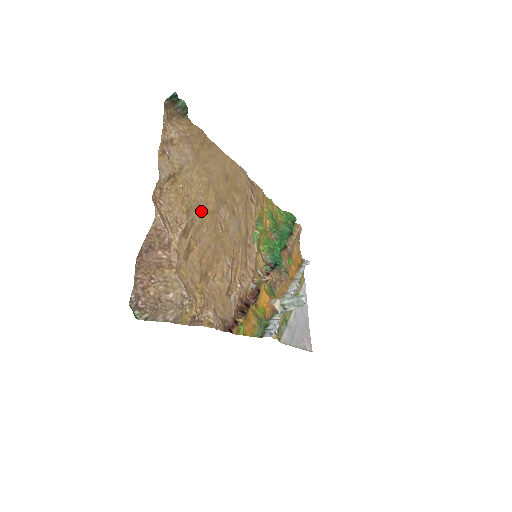
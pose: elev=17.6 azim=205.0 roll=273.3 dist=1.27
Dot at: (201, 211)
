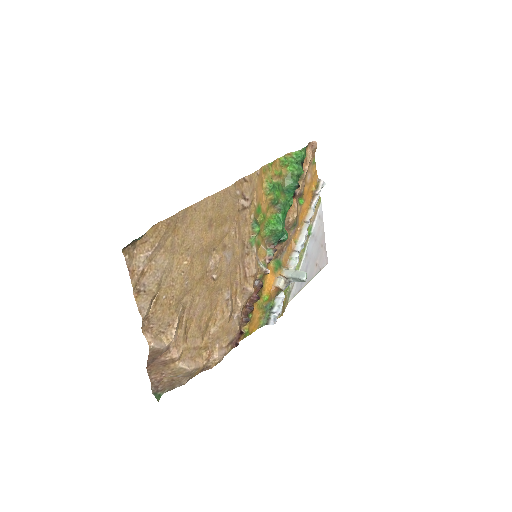
Dot at: (190, 290)
